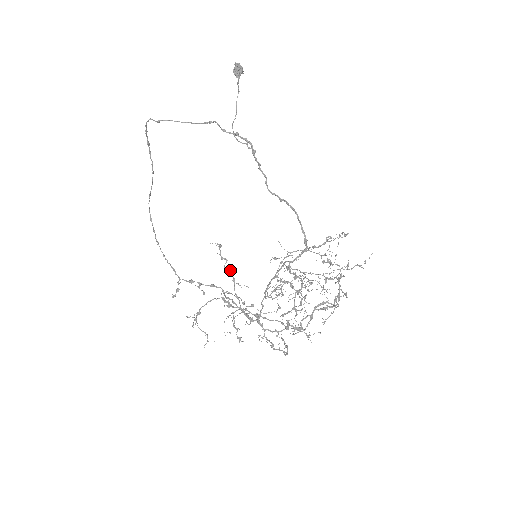
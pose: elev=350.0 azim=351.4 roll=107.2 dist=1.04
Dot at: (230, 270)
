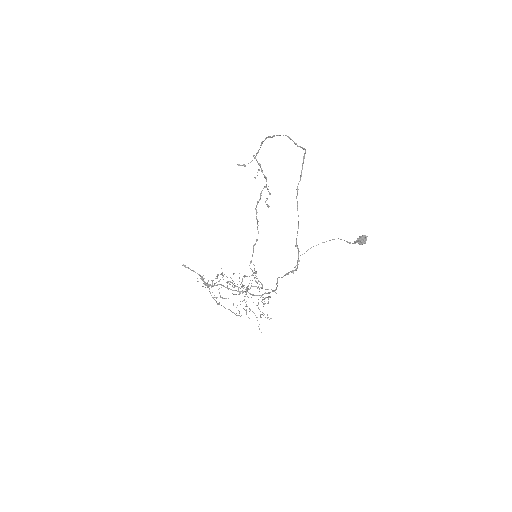
Dot at: occluded
